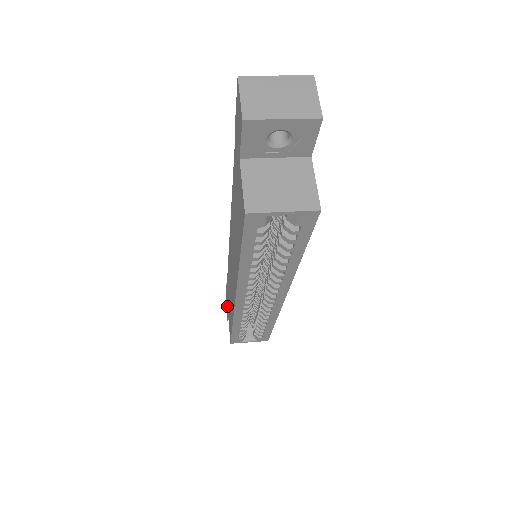
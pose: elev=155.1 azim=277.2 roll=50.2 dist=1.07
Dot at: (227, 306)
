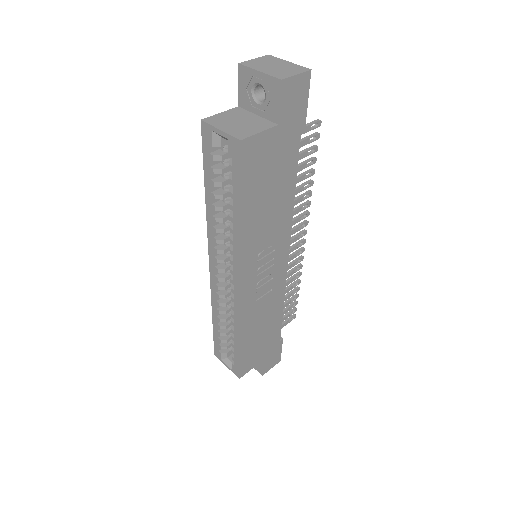
Dot at: occluded
